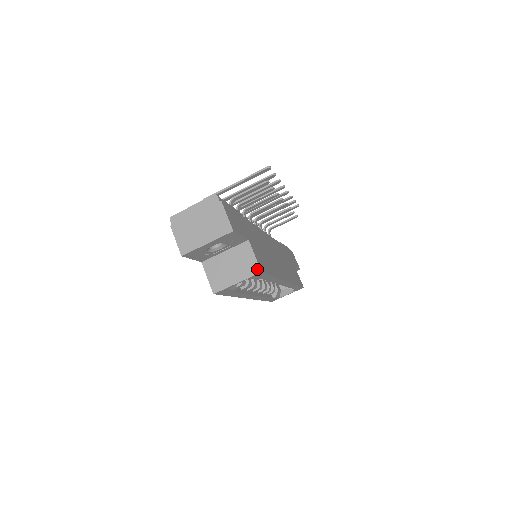
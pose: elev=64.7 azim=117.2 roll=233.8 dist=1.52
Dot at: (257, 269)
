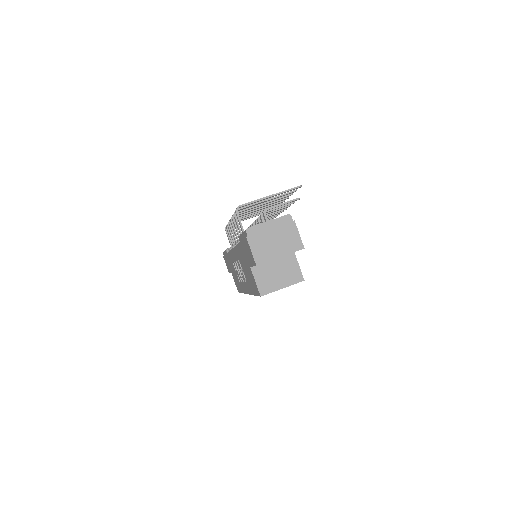
Dot at: (301, 278)
